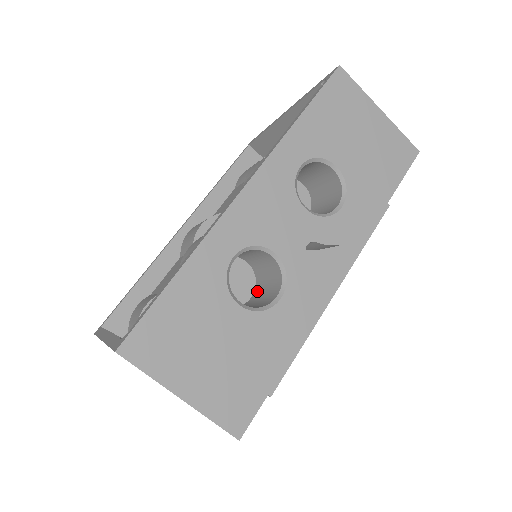
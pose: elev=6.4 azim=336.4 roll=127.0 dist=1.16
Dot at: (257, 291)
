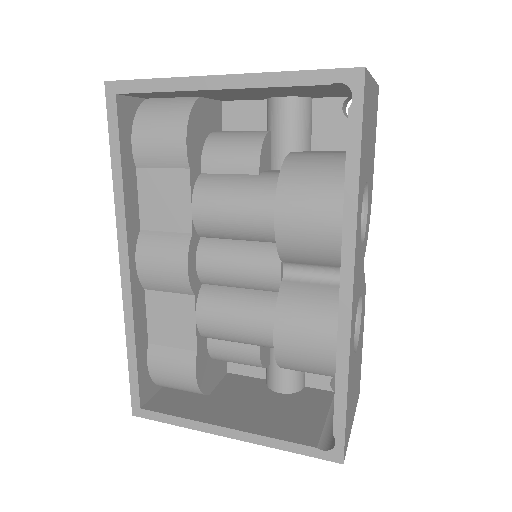
Dot at: occluded
